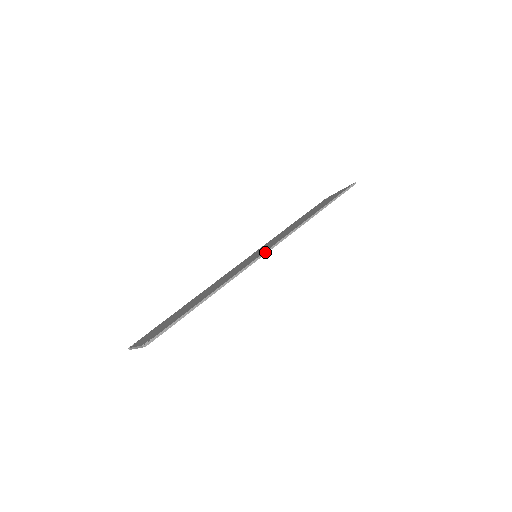
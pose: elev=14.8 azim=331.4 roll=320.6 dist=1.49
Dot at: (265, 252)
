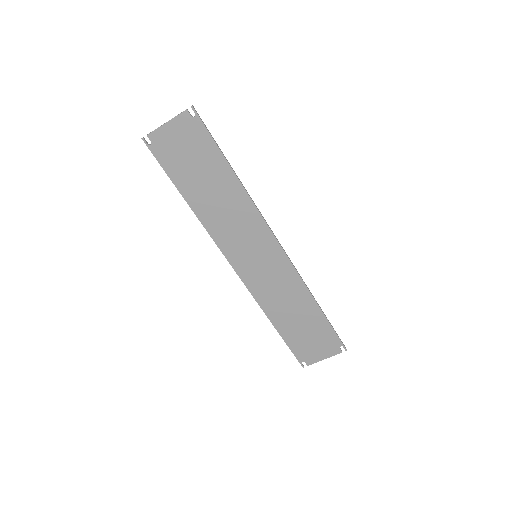
Dot at: (277, 239)
